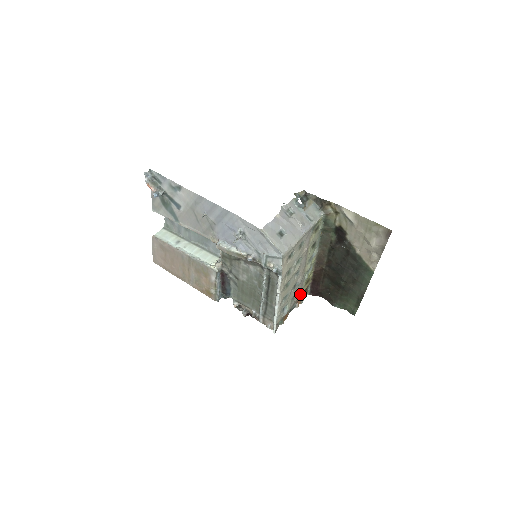
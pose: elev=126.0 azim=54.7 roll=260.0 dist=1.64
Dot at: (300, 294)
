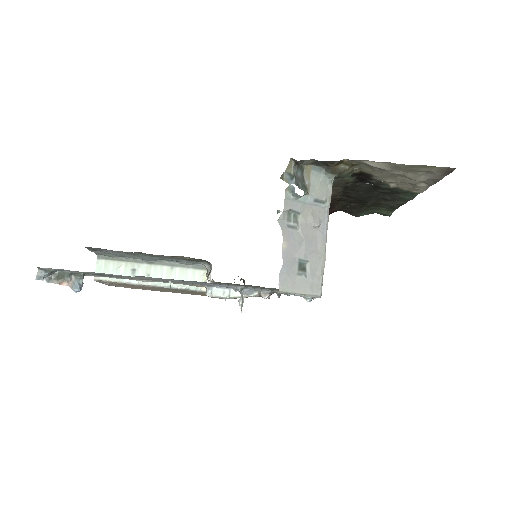
Dot at: occluded
